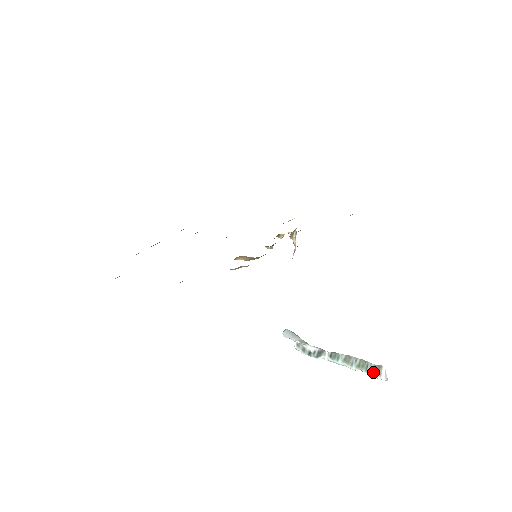
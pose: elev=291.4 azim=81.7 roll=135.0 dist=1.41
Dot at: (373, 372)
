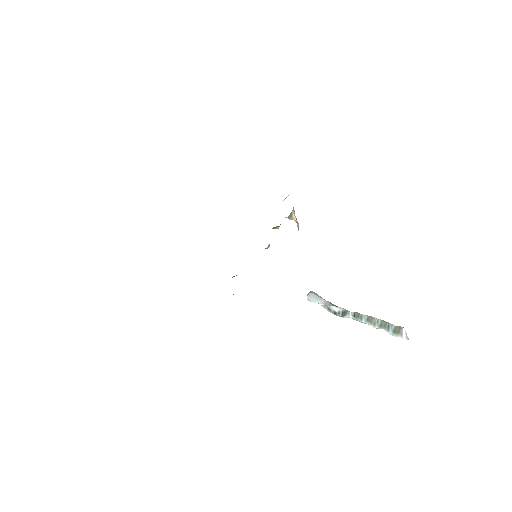
Dot at: (394, 332)
